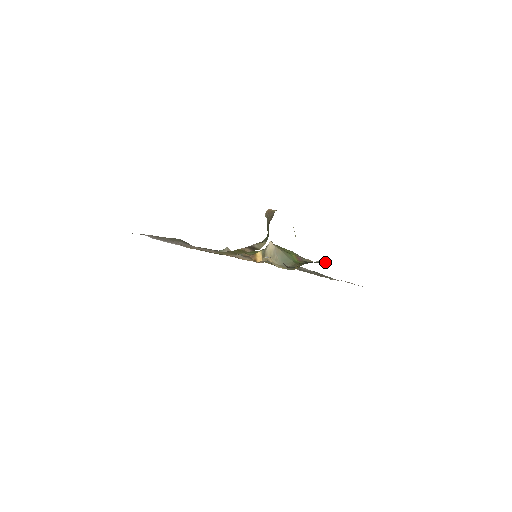
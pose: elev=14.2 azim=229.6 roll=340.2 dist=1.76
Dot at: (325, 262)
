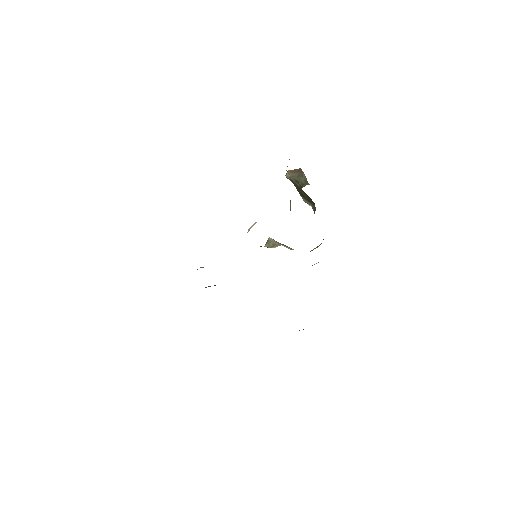
Dot at: occluded
